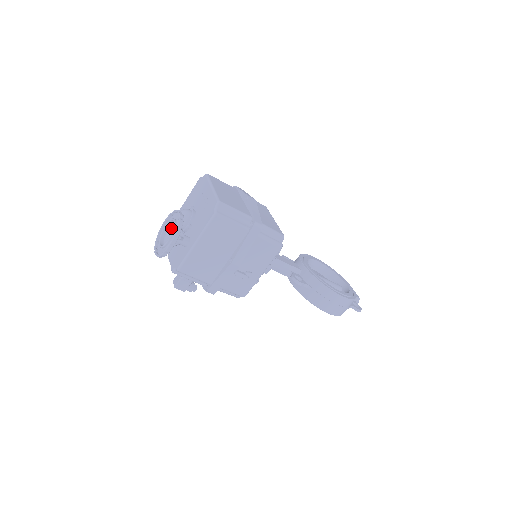
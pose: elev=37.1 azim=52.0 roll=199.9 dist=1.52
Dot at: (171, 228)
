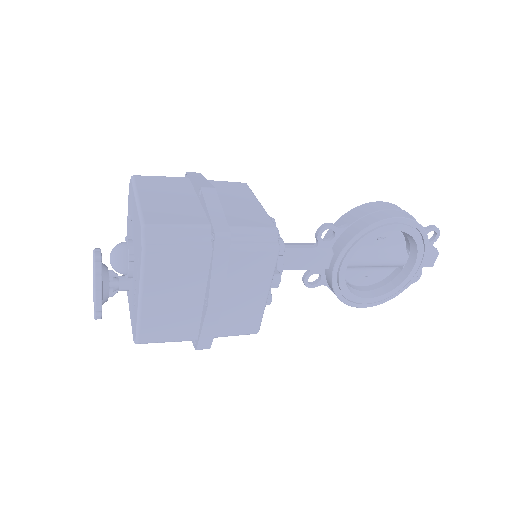
Dot at: (103, 270)
